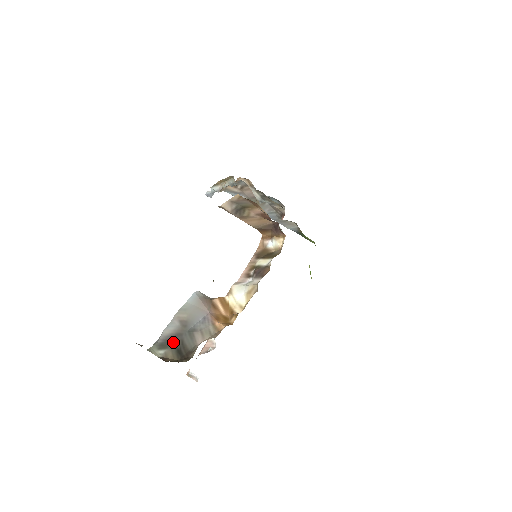
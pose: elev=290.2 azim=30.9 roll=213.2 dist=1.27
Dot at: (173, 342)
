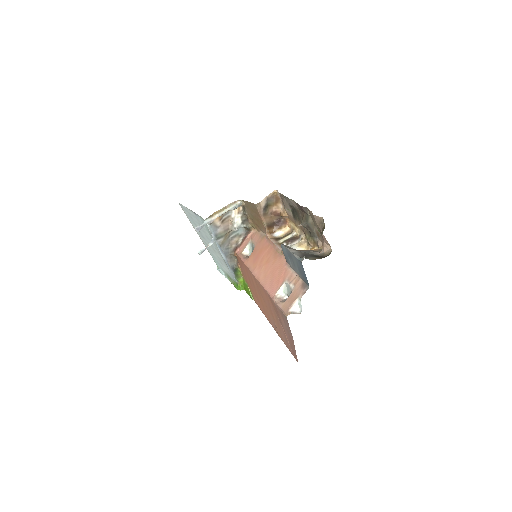
Dot at: (307, 256)
